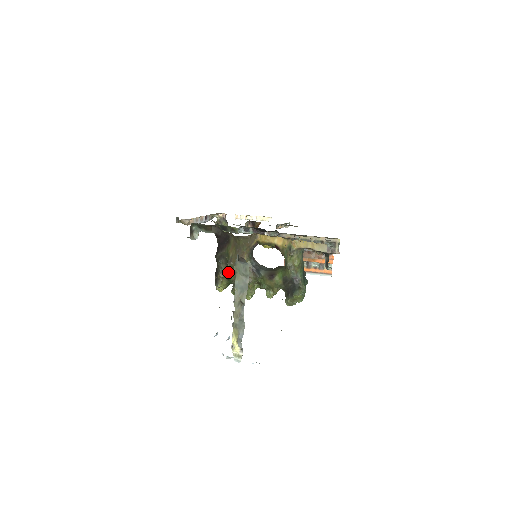
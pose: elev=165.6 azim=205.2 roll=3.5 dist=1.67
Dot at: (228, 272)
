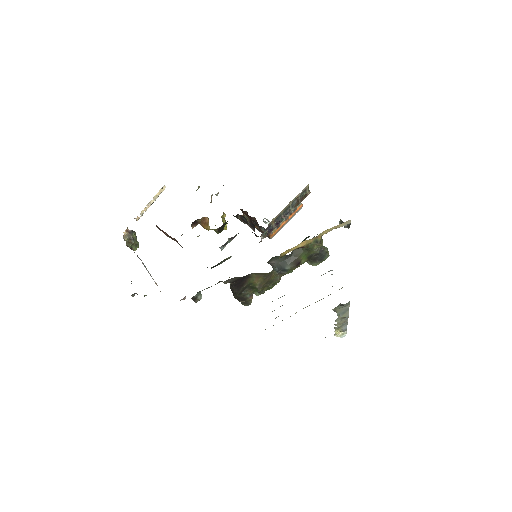
Dot at: (254, 291)
